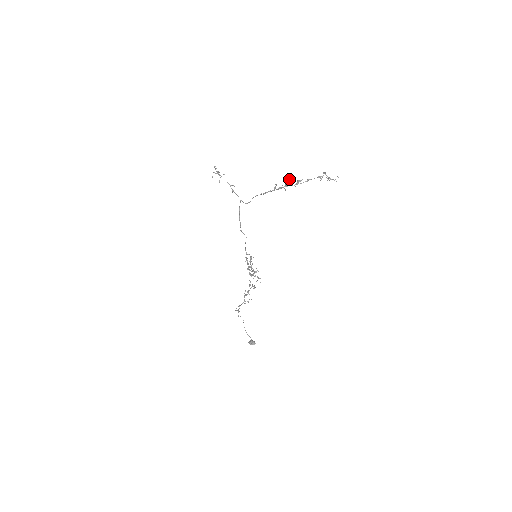
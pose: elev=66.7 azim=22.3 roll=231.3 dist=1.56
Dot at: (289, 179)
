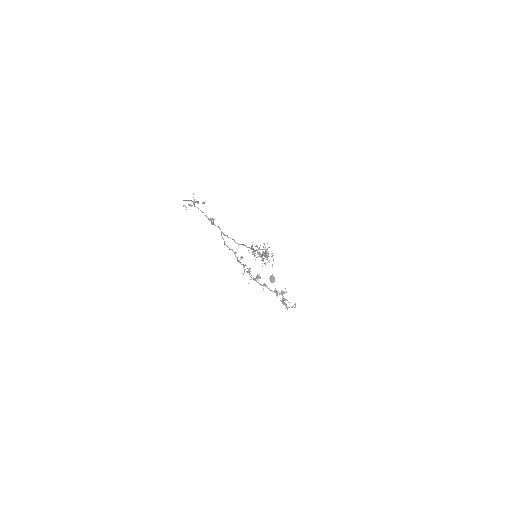
Dot at: (249, 269)
